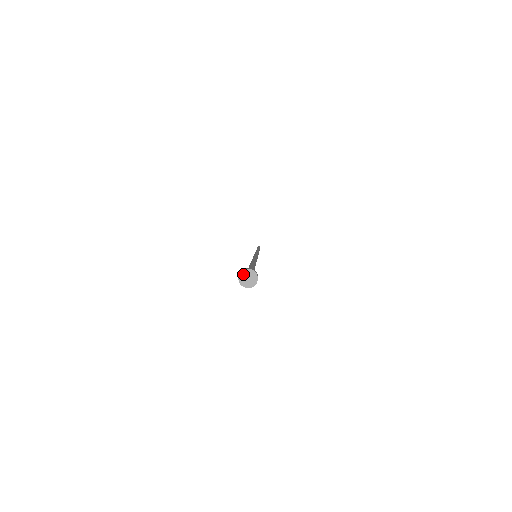
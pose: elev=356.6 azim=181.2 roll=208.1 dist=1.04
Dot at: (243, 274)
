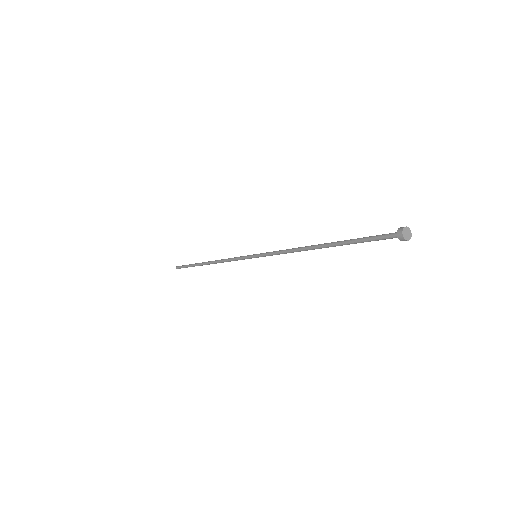
Dot at: (407, 229)
